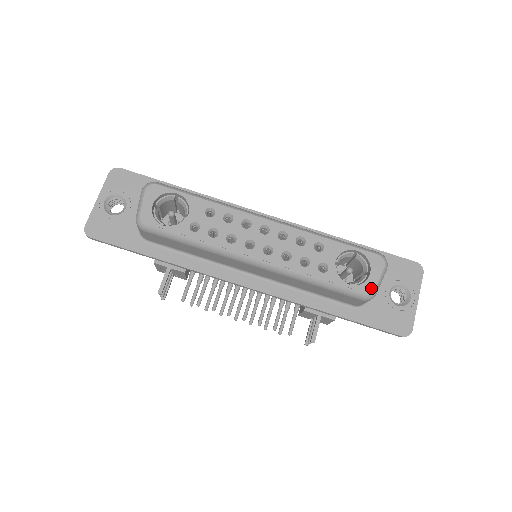
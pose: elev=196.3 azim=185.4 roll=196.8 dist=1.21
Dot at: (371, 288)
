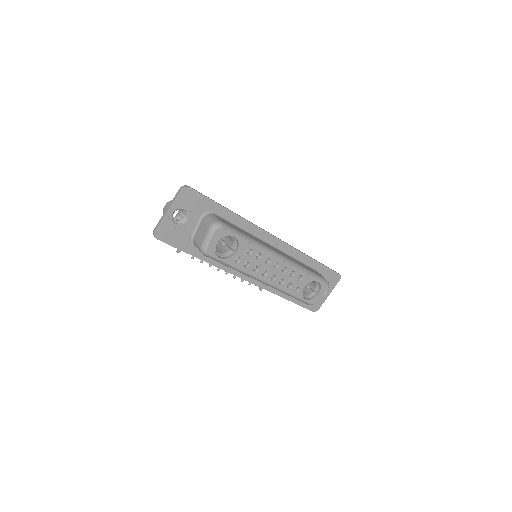
Dot at: (315, 302)
